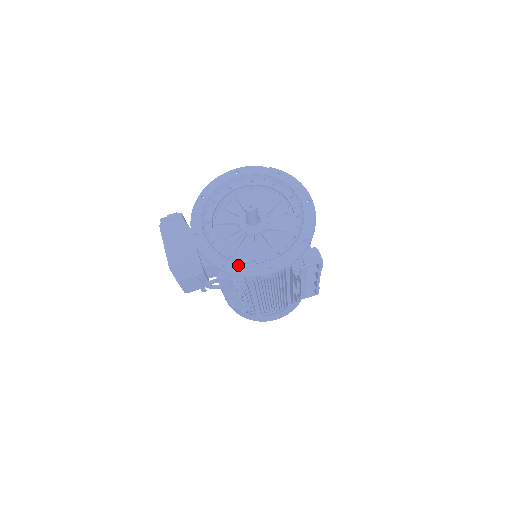
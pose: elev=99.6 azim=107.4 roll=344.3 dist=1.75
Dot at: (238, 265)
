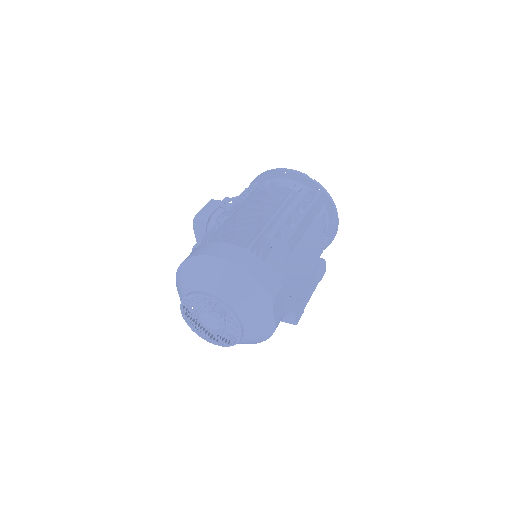
Dot at: occluded
